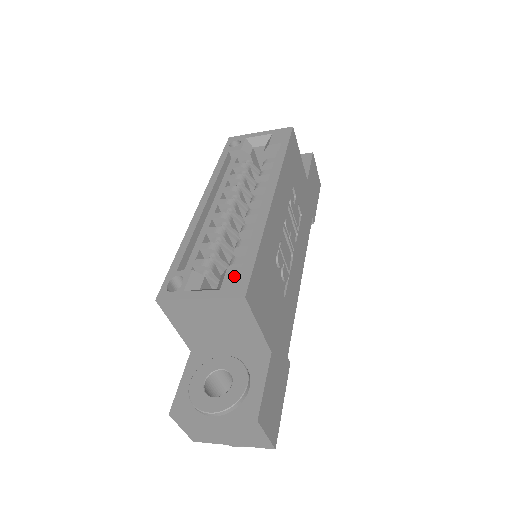
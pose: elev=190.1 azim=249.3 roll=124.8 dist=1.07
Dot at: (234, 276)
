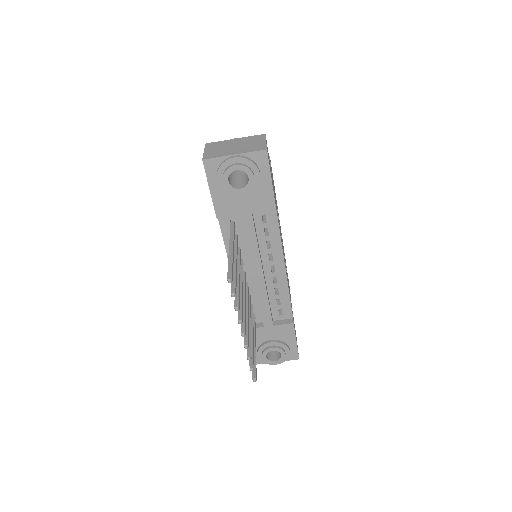
Dot at: occluded
